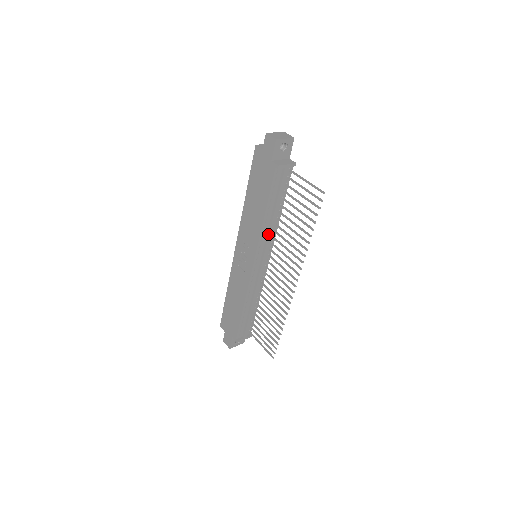
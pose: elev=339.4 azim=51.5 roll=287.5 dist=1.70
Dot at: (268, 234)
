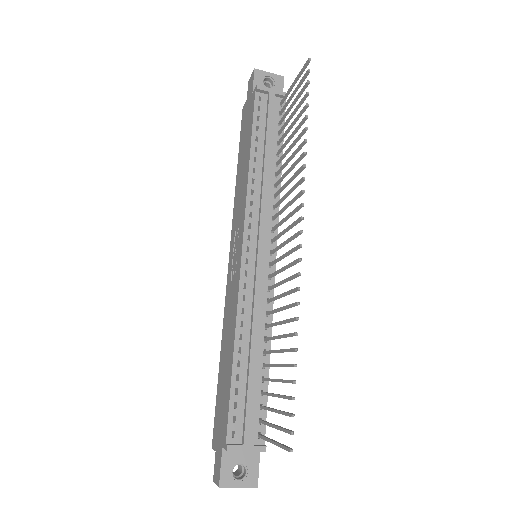
Dot at: (261, 193)
